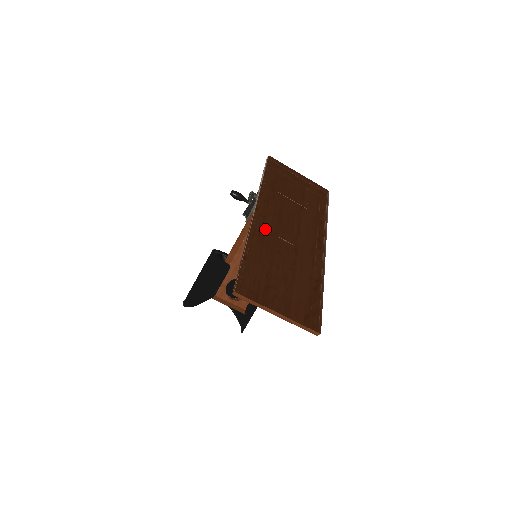
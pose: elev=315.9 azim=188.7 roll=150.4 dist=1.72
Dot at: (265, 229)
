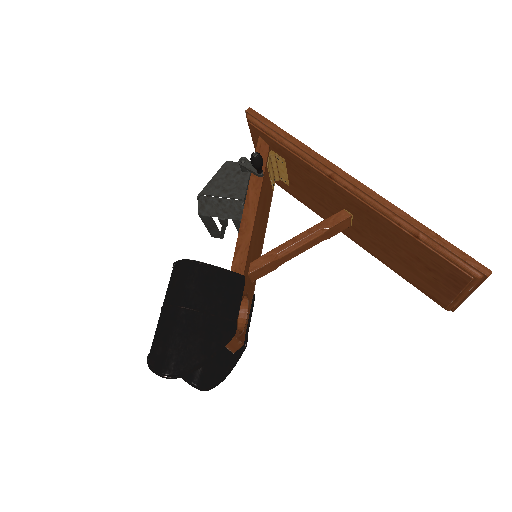
Dot at: (353, 204)
